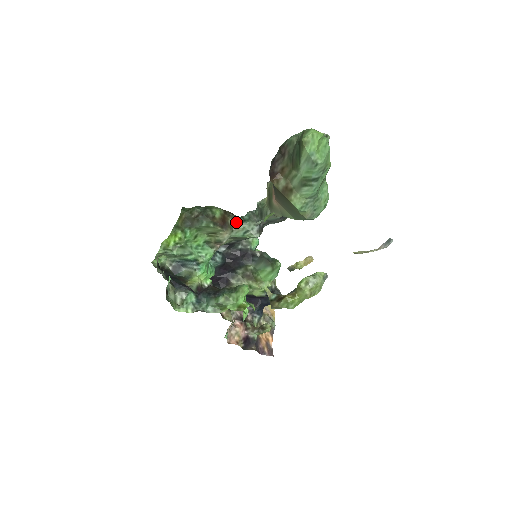
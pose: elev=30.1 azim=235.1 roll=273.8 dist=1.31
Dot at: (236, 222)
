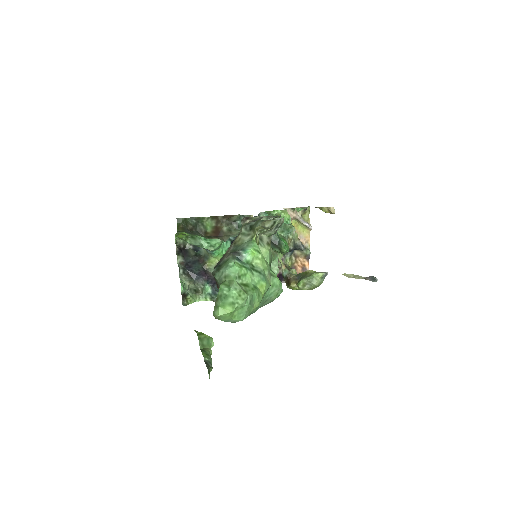
Dot at: (230, 229)
